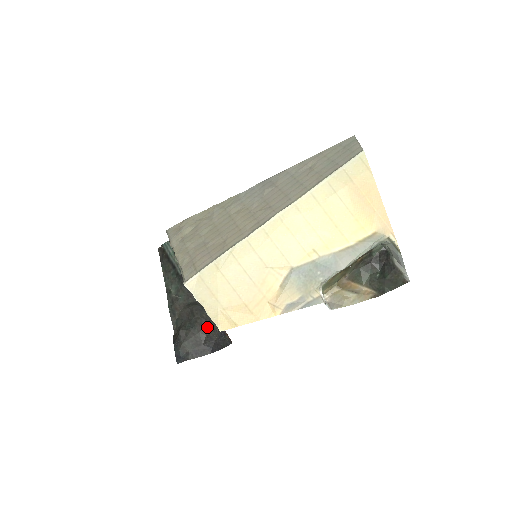
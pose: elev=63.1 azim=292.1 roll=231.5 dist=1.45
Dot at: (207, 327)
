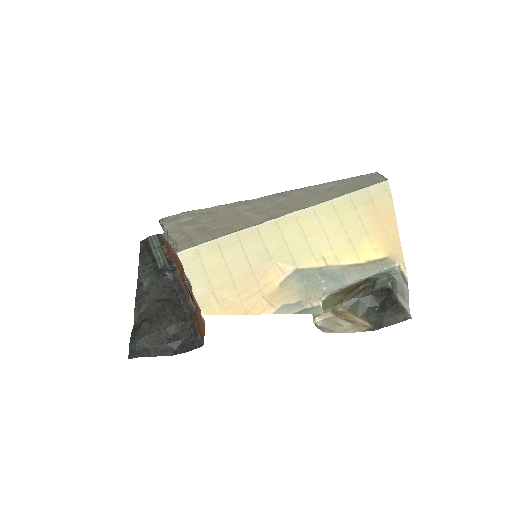
Dot at: (176, 325)
